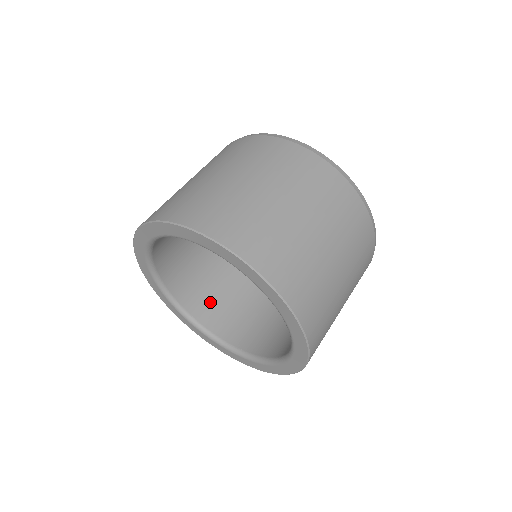
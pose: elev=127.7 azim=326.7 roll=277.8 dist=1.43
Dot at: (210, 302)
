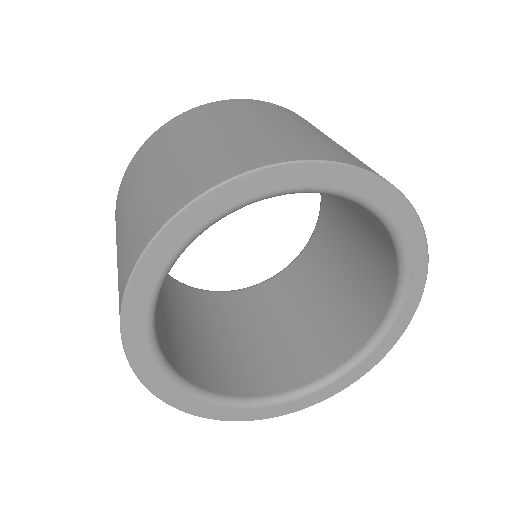
Dot at: (286, 362)
